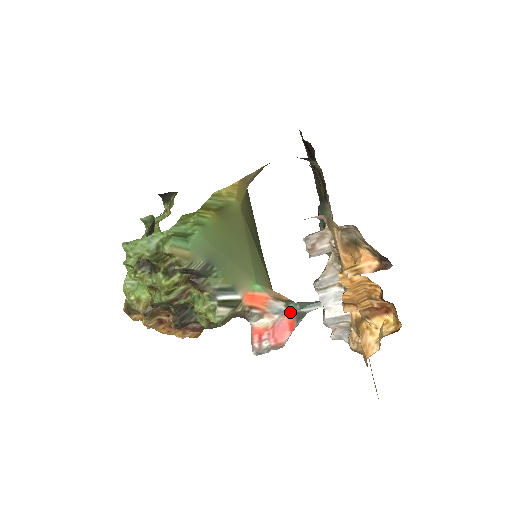
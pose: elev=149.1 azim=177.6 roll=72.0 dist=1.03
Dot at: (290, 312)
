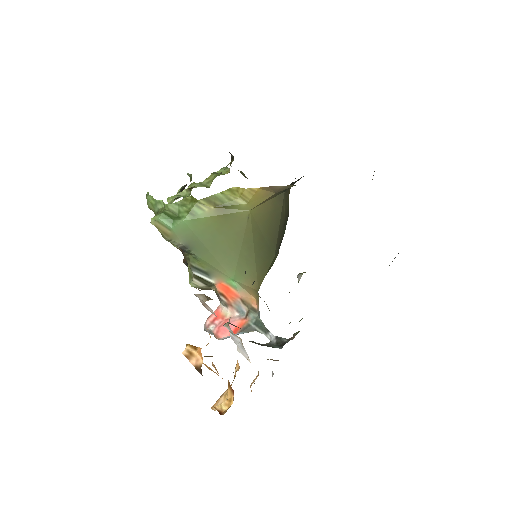
Dot at: (246, 319)
